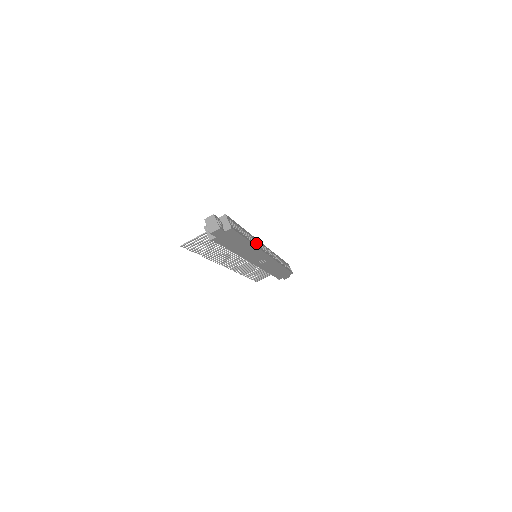
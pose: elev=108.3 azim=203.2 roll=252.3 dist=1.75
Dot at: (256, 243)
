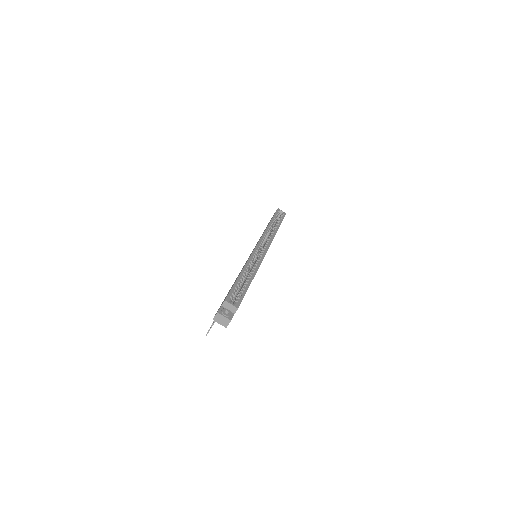
Dot at: occluded
